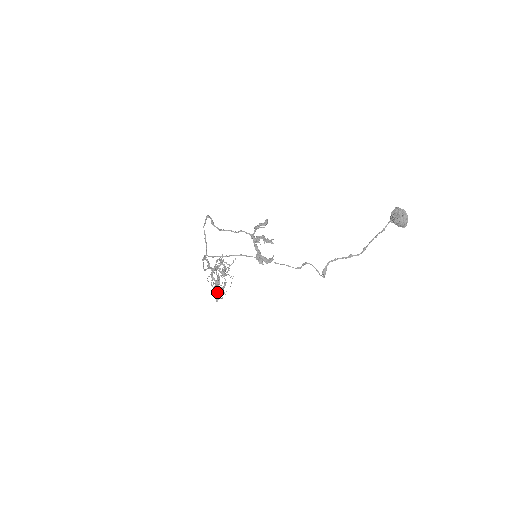
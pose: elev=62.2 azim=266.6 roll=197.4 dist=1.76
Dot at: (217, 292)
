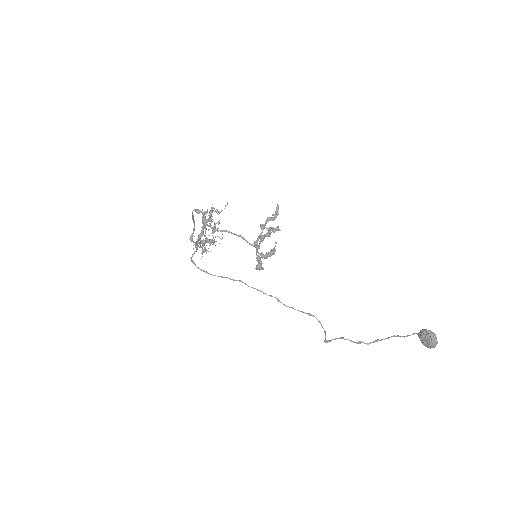
Dot at: occluded
